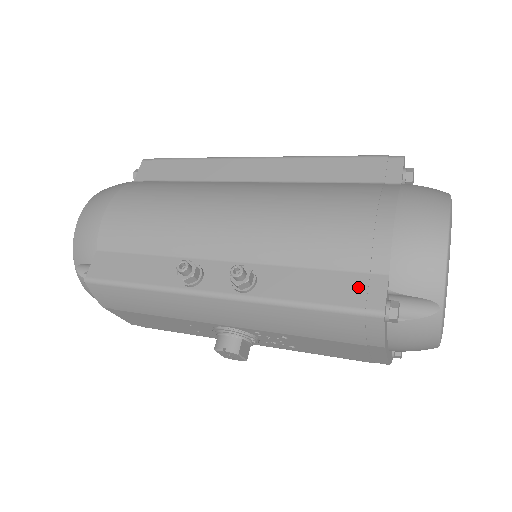
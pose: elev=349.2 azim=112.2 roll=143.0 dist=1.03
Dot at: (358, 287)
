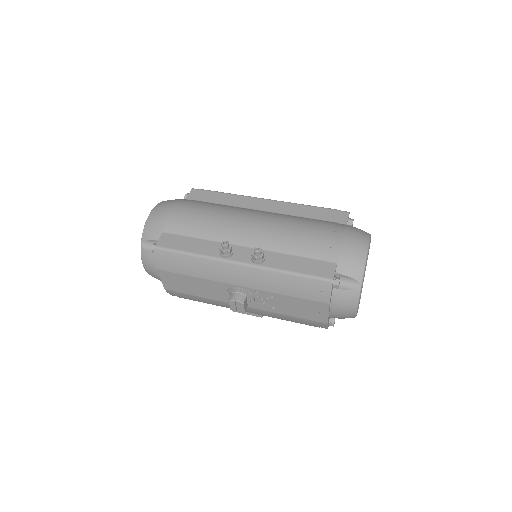
Dot at: (321, 267)
